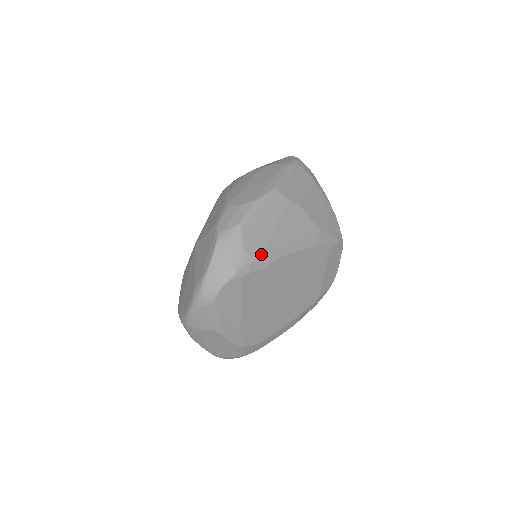
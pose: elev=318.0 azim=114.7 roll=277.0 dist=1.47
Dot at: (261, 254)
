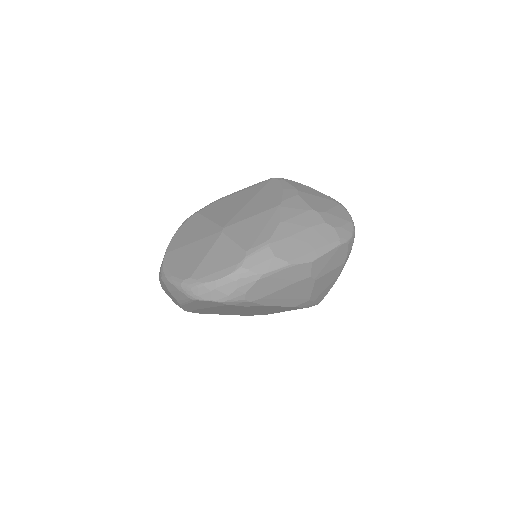
Dot at: (254, 301)
